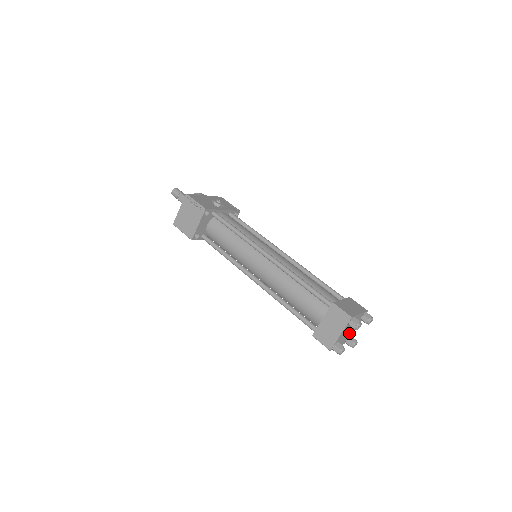
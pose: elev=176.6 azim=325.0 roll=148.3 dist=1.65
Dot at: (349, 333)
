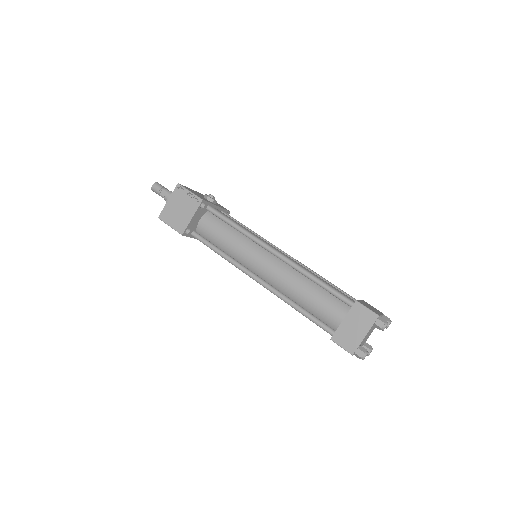
Dot at: (366, 338)
